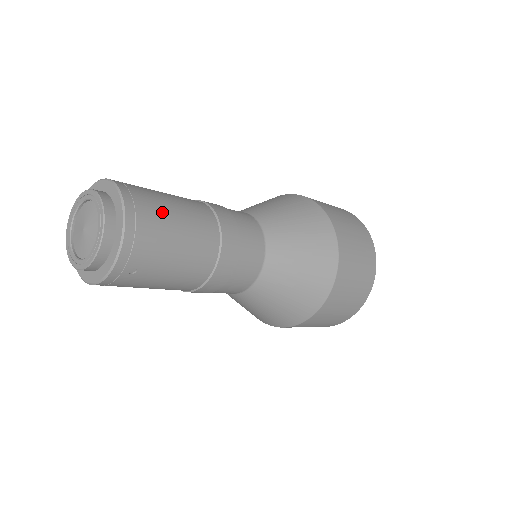
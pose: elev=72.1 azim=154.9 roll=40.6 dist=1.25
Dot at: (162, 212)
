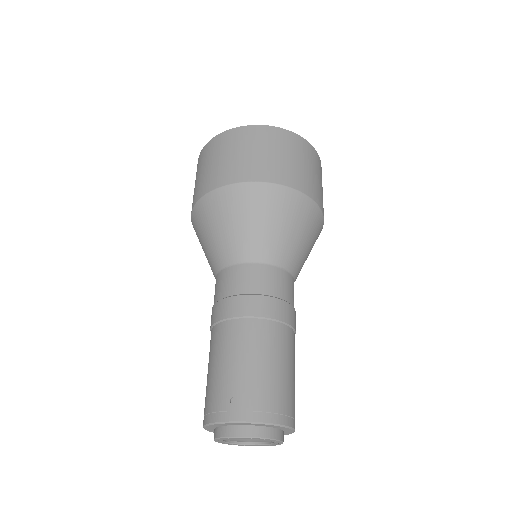
Dot at: (274, 384)
